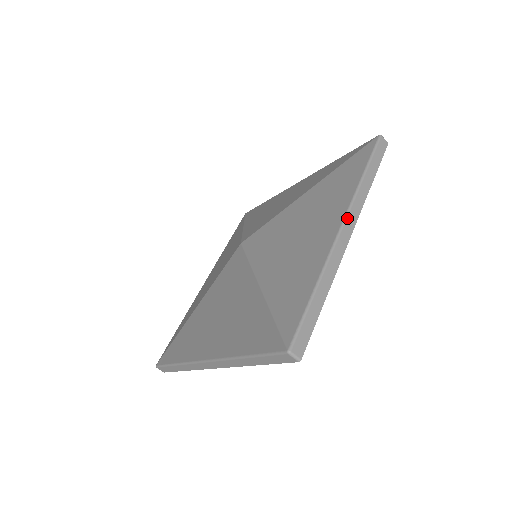
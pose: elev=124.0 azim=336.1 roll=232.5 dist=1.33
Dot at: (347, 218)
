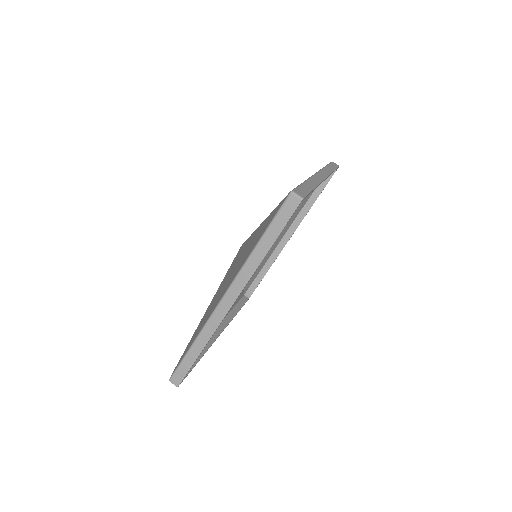
Dot at: (319, 172)
